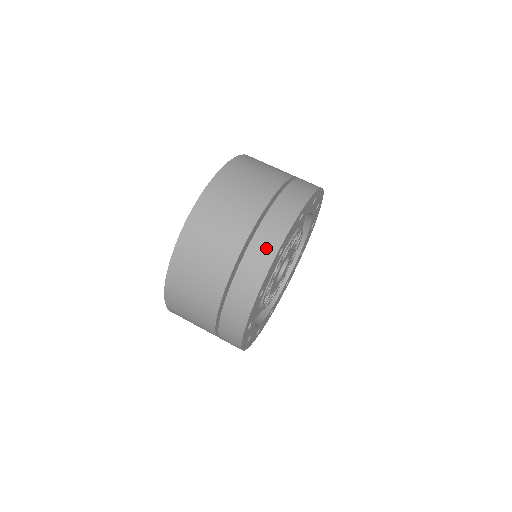
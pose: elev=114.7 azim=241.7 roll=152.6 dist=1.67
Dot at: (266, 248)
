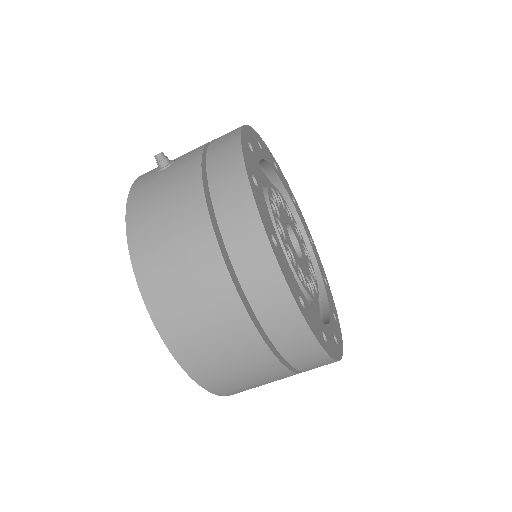
Dot at: (317, 363)
